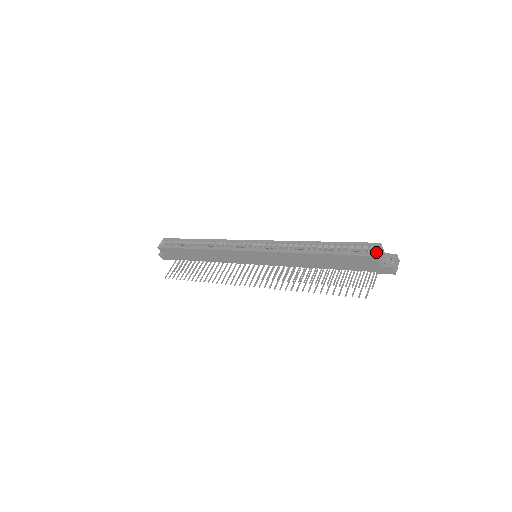
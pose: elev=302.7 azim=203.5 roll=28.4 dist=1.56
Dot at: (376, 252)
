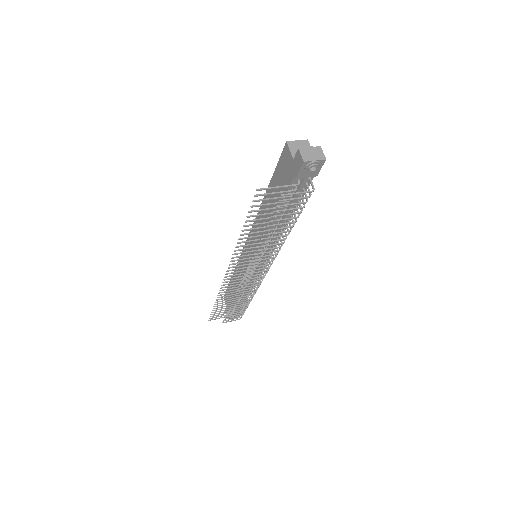
Dot at: (292, 142)
